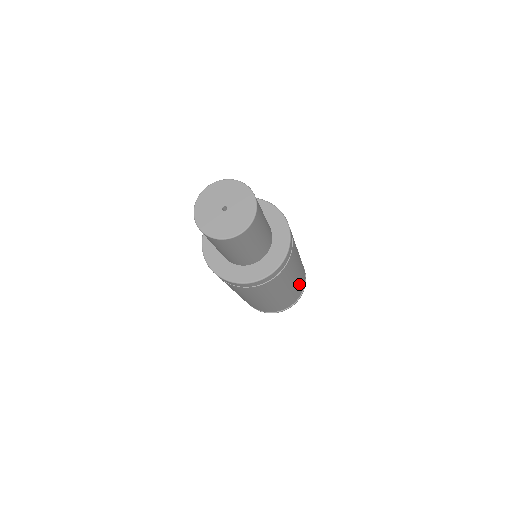
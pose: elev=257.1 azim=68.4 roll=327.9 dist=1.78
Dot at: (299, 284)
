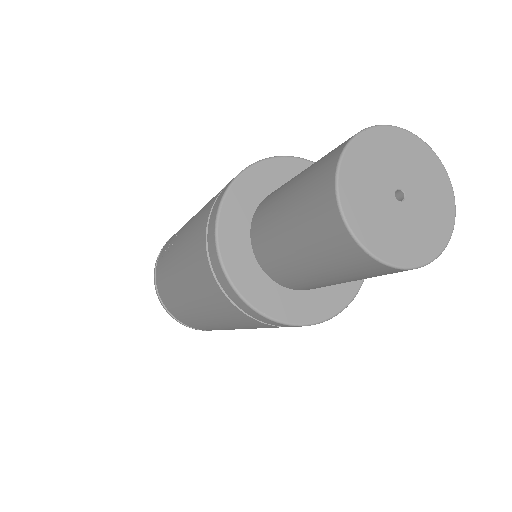
Dot at: occluded
